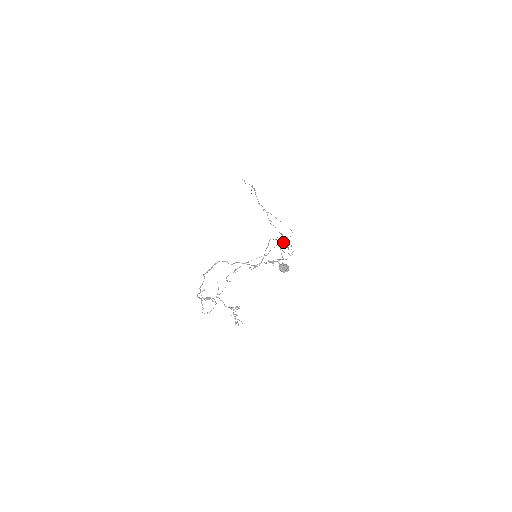
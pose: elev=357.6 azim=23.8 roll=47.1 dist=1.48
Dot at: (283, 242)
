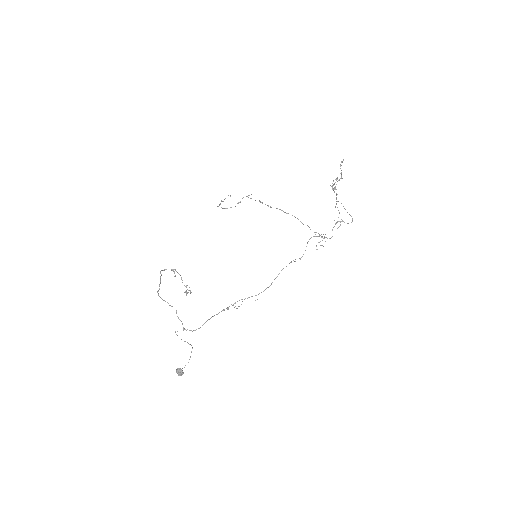
Dot at: (294, 261)
